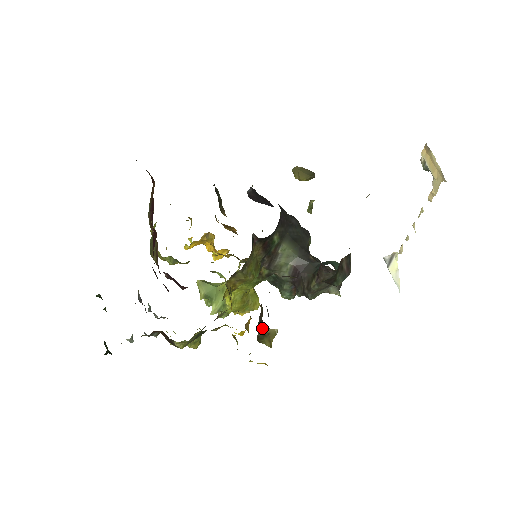
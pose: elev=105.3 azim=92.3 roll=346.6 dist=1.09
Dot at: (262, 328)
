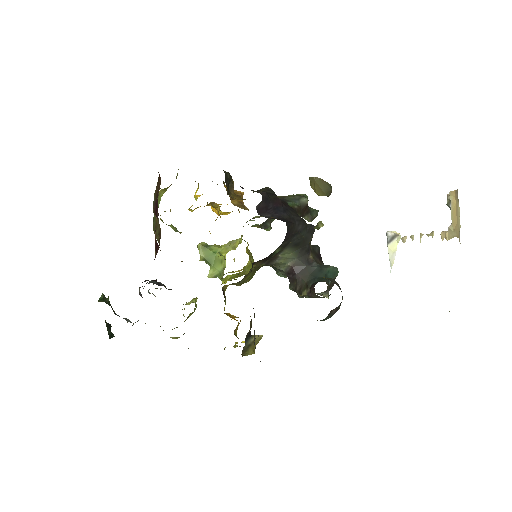
Dot at: (248, 340)
